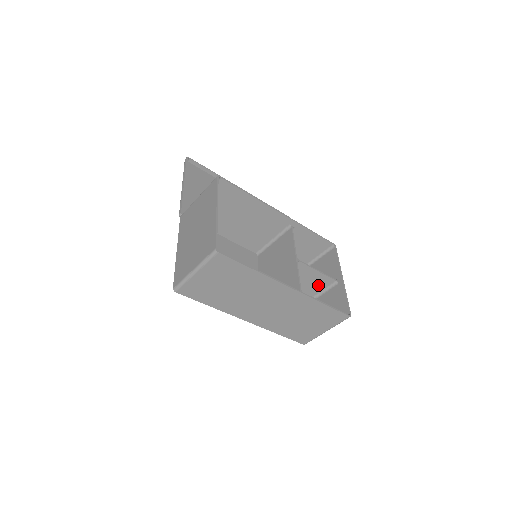
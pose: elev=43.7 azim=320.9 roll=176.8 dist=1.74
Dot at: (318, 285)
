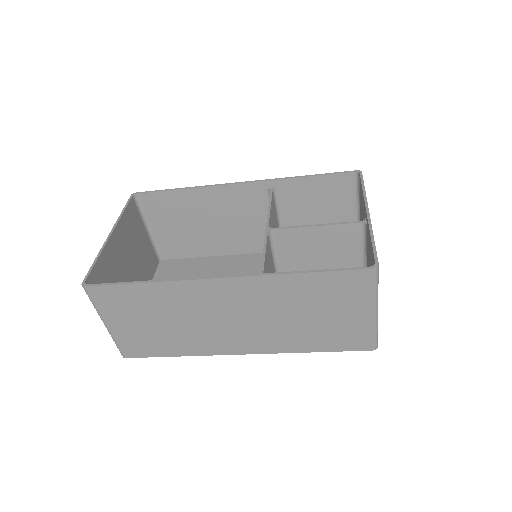
Dot at: (346, 245)
